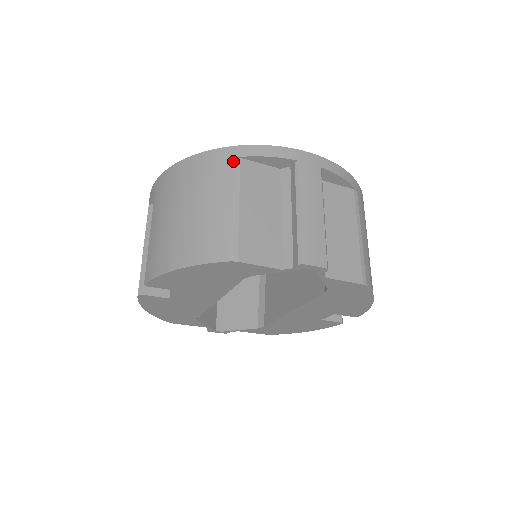
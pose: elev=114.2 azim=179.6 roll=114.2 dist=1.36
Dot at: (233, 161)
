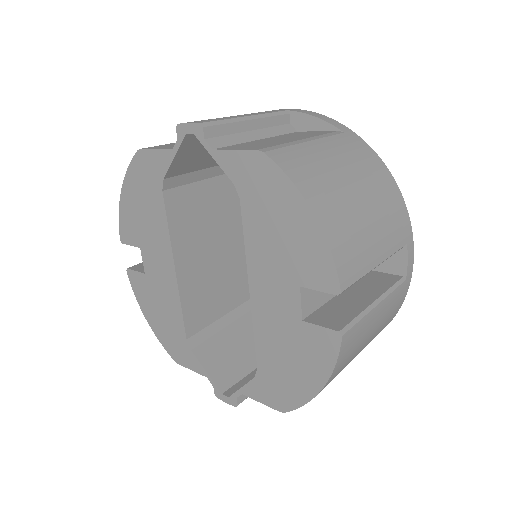
Dot at: occluded
